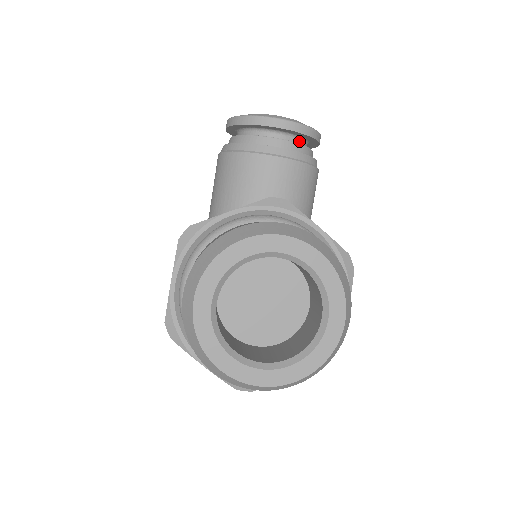
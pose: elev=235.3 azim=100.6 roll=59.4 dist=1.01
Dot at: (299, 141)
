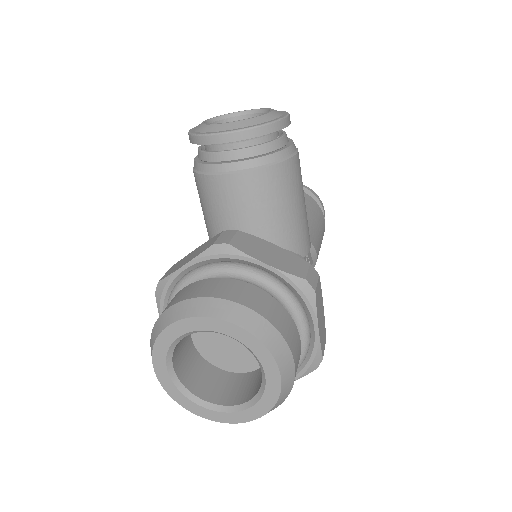
Dot at: (258, 139)
